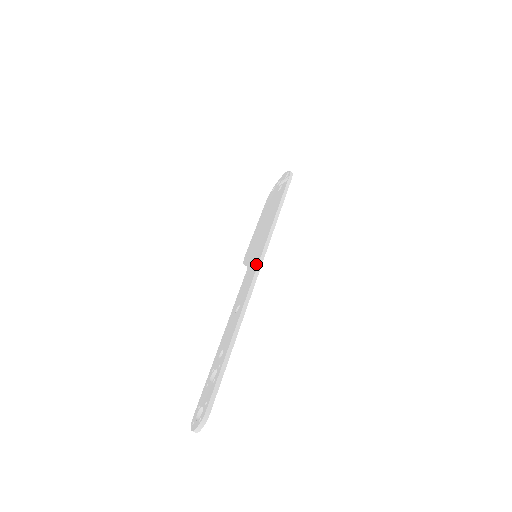
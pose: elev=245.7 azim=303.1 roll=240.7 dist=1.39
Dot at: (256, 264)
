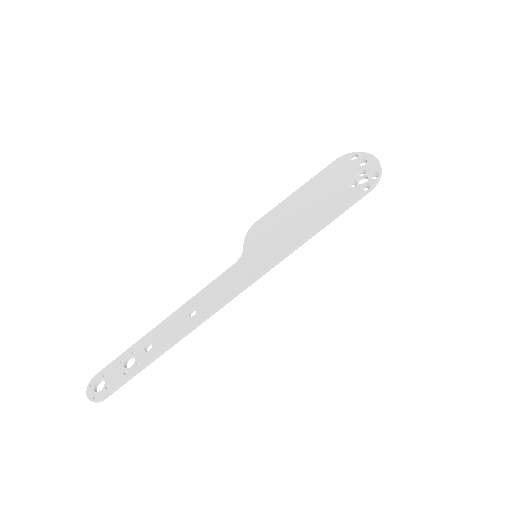
Dot at: (242, 283)
